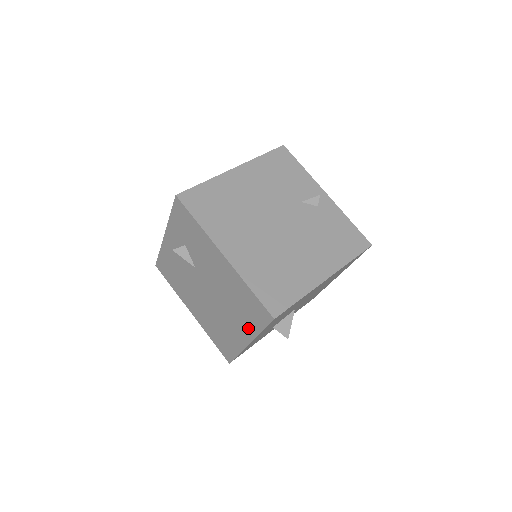
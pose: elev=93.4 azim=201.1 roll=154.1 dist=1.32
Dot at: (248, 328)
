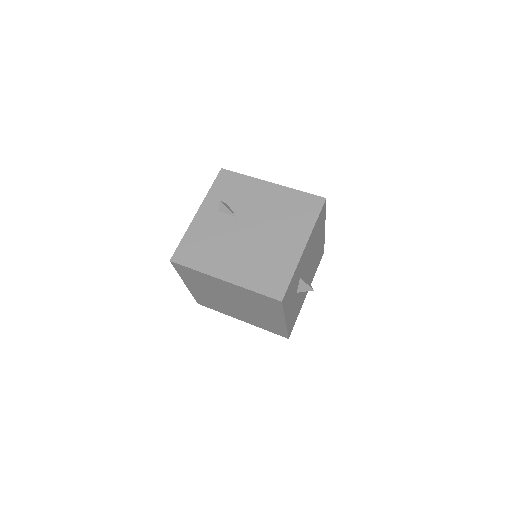
Dot at: (303, 229)
